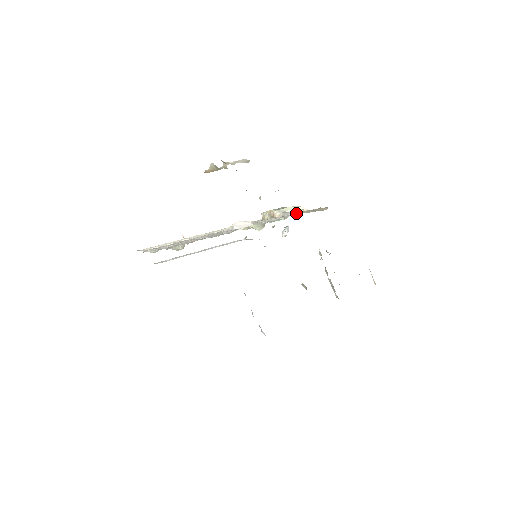
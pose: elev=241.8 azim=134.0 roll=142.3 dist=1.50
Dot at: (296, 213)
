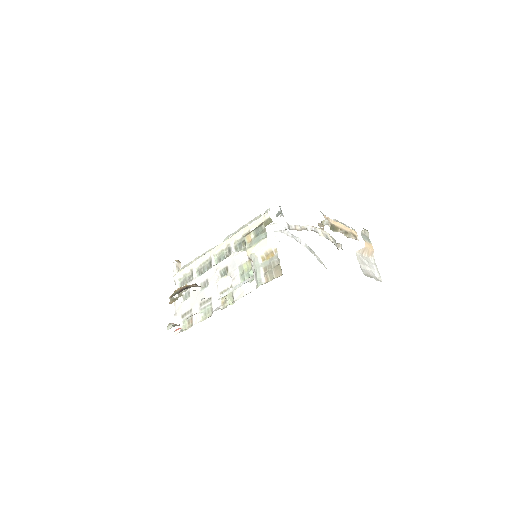
Dot at: (256, 285)
